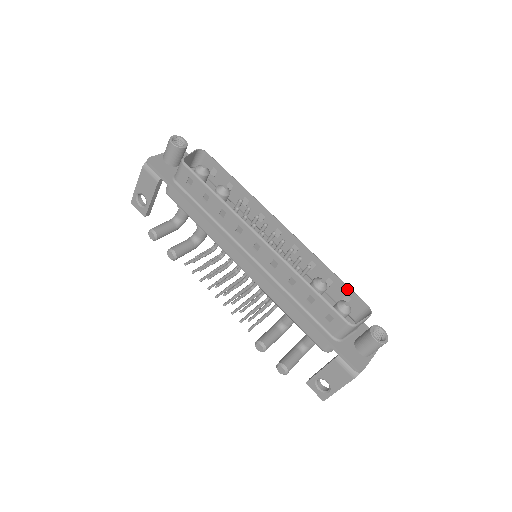
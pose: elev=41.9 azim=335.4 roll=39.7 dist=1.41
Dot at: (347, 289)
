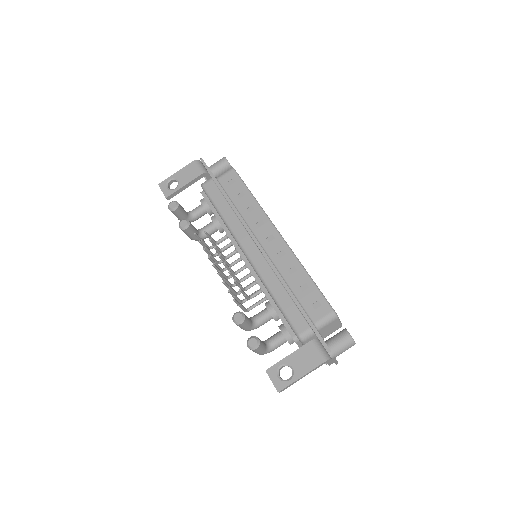
Dot at: occluded
